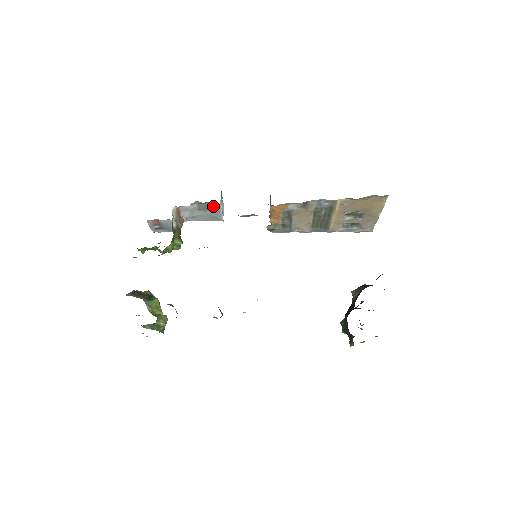
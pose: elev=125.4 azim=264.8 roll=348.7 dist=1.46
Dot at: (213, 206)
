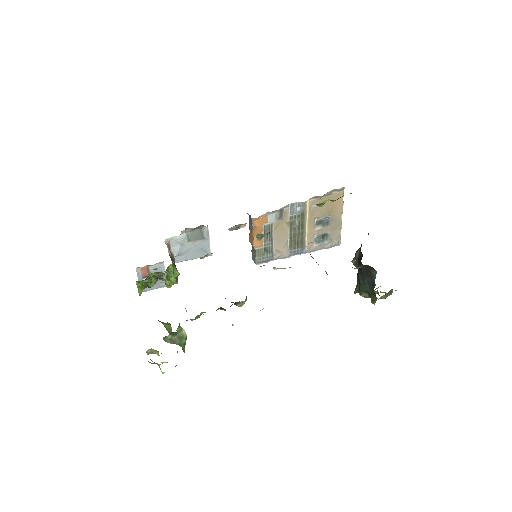
Dot at: (201, 233)
